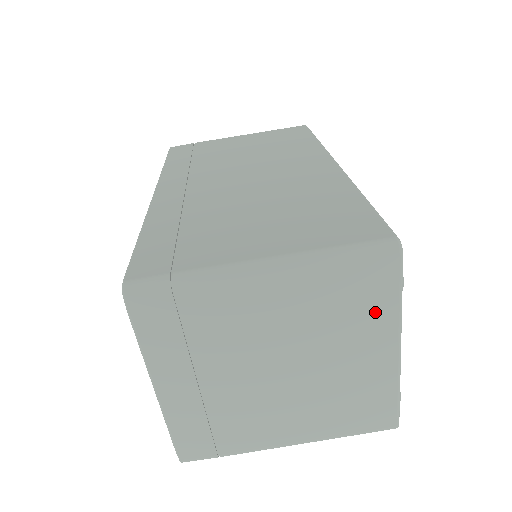
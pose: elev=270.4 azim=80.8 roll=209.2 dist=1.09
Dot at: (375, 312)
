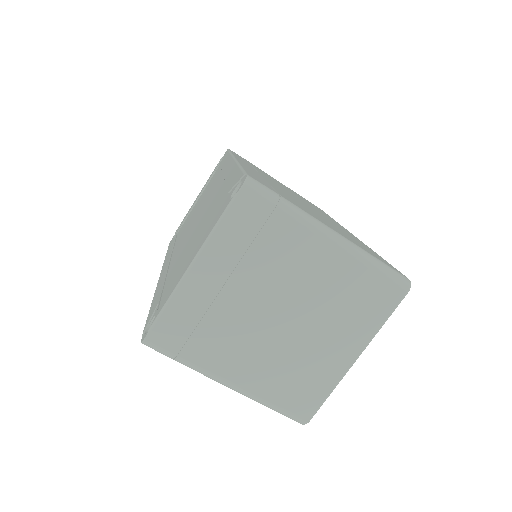
Dot at: (367, 318)
